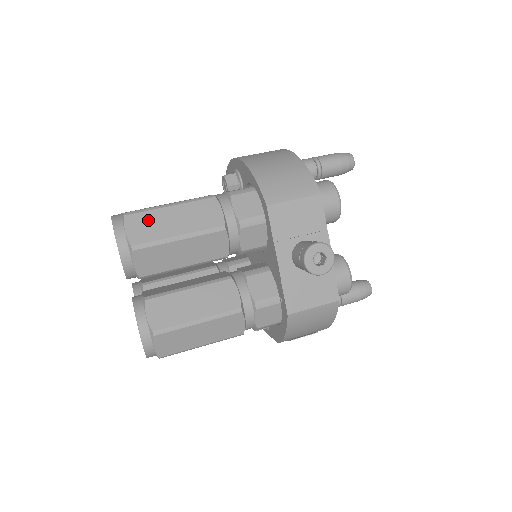
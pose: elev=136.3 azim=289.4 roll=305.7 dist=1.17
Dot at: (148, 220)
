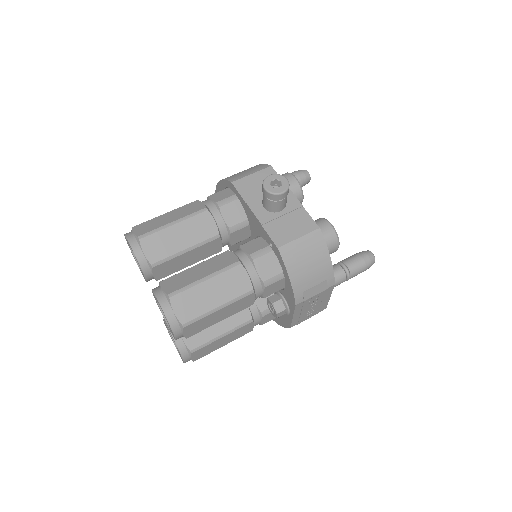
Dot at: (149, 223)
